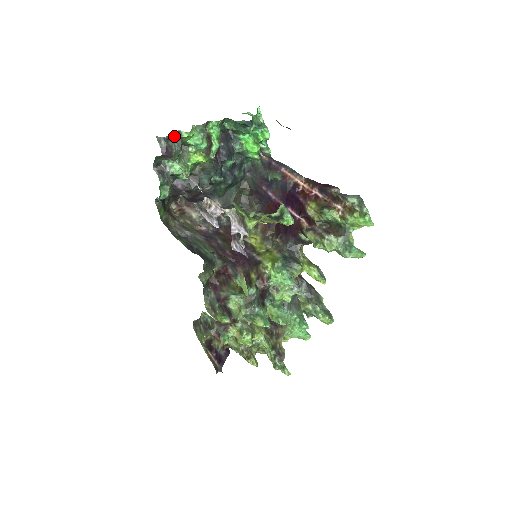
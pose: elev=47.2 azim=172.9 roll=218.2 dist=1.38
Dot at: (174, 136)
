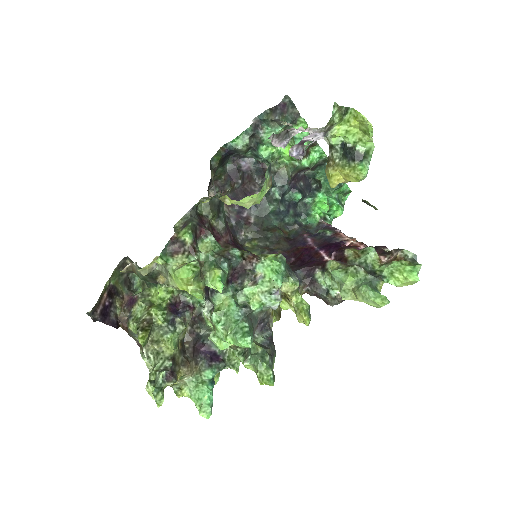
Dot at: (295, 111)
